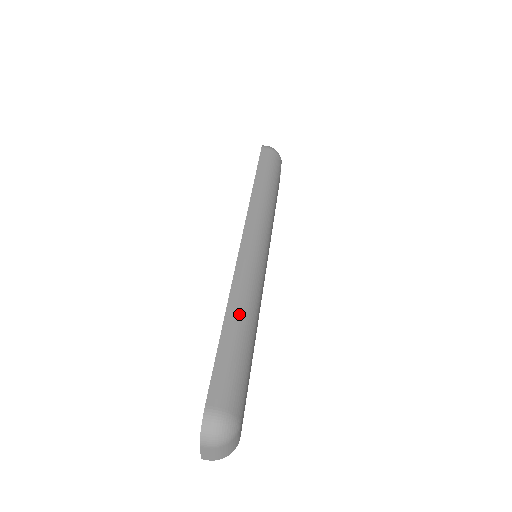
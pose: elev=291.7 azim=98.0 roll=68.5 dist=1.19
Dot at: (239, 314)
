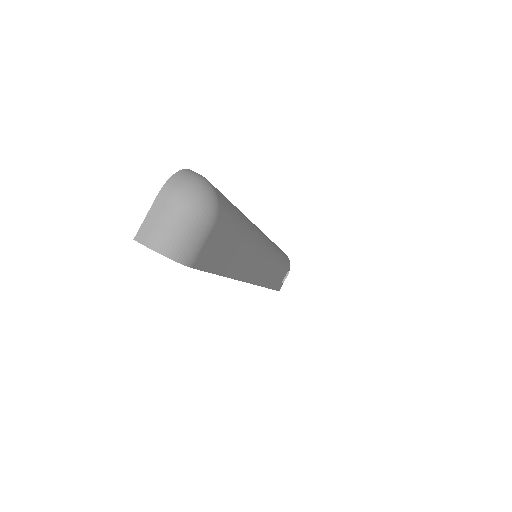
Dot at: (242, 213)
